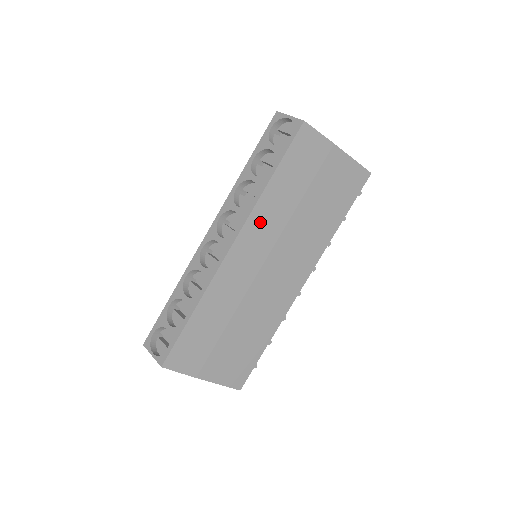
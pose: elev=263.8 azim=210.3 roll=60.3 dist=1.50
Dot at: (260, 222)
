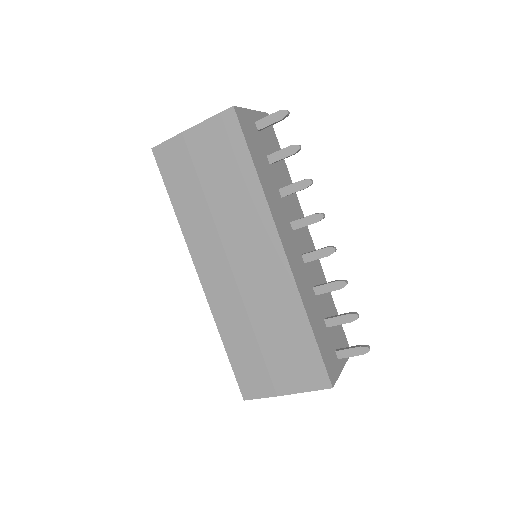
Dot at: (197, 241)
